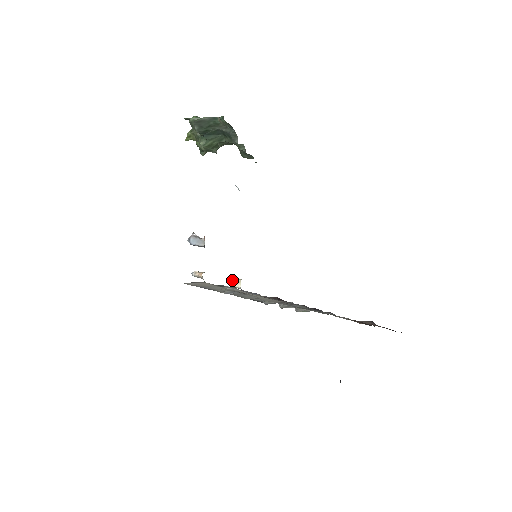
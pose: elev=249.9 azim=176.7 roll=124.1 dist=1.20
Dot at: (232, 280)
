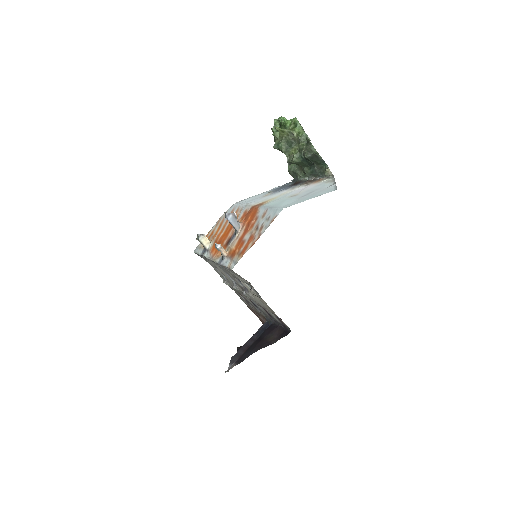
Dot at: (204, 237)
